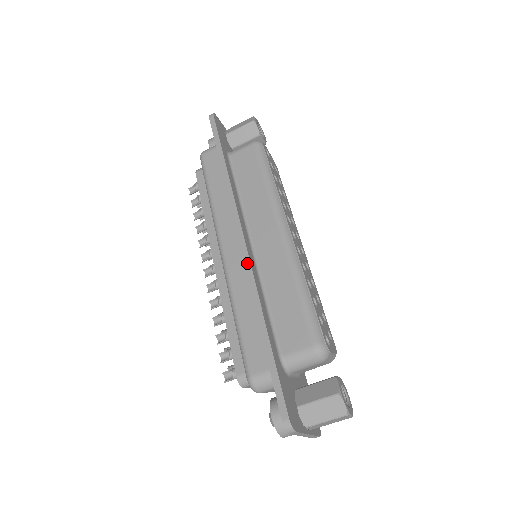
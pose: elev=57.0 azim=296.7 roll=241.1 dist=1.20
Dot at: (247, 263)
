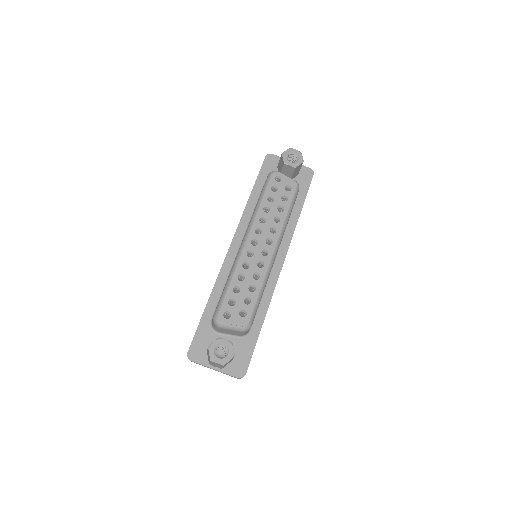
Dot at: (223, 262)
